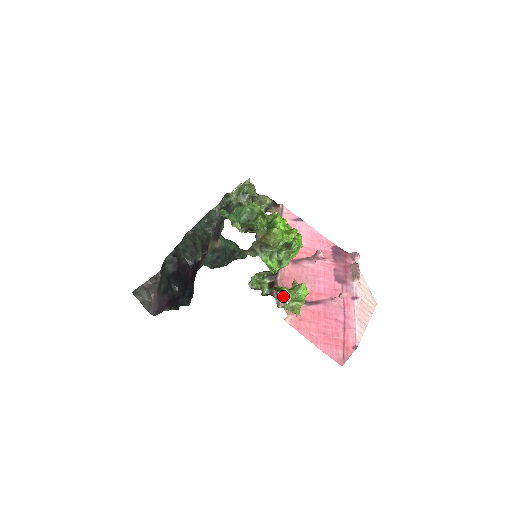
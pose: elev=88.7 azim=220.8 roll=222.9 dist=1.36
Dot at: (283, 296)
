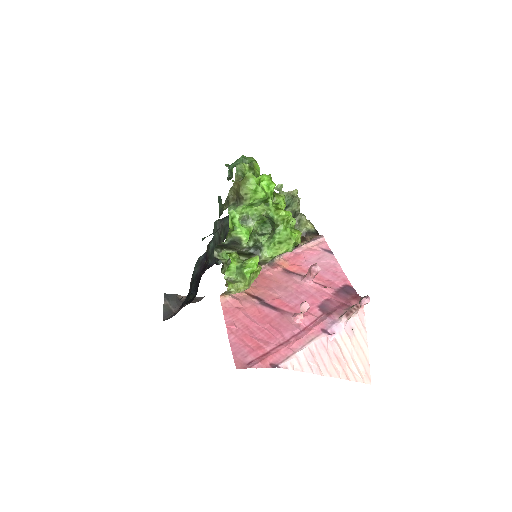
Dot at: occluded
